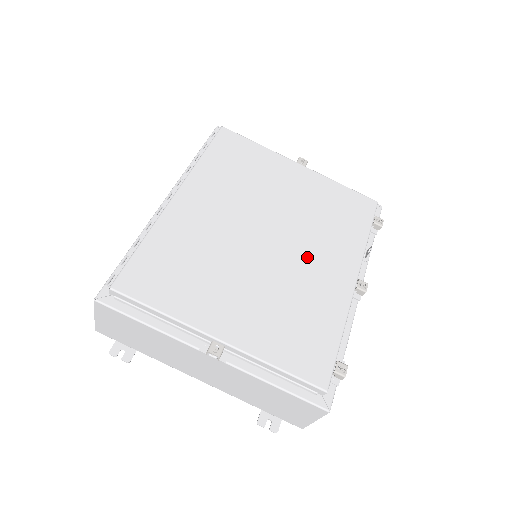
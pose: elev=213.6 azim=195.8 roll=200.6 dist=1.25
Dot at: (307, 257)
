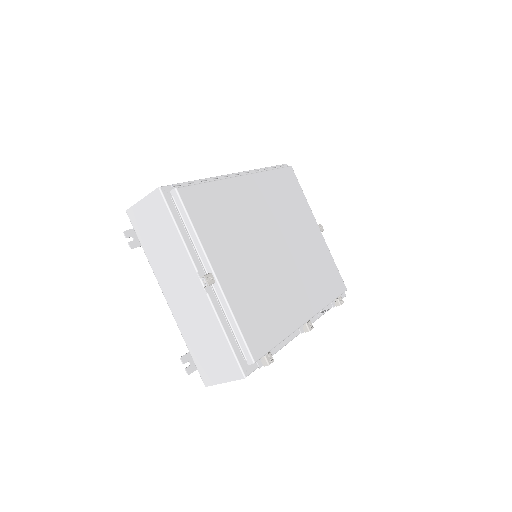
Dot at: (291, 280)
